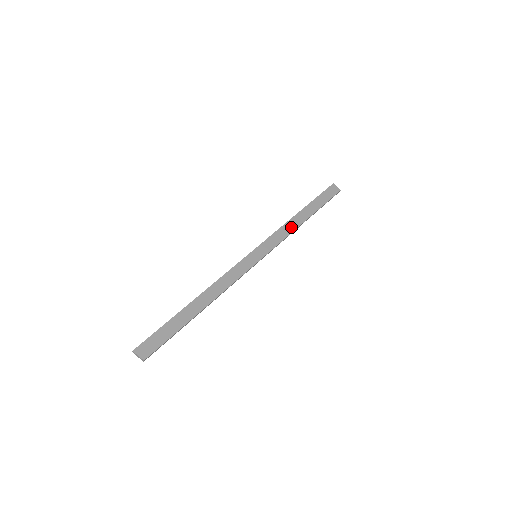
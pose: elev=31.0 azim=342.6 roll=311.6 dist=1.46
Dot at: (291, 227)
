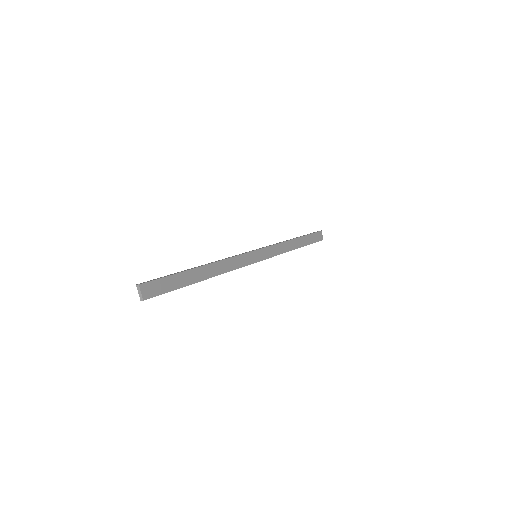
Dot at: (286, 248)
